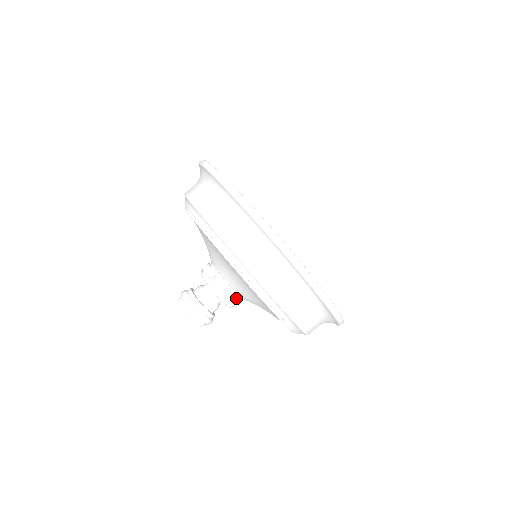
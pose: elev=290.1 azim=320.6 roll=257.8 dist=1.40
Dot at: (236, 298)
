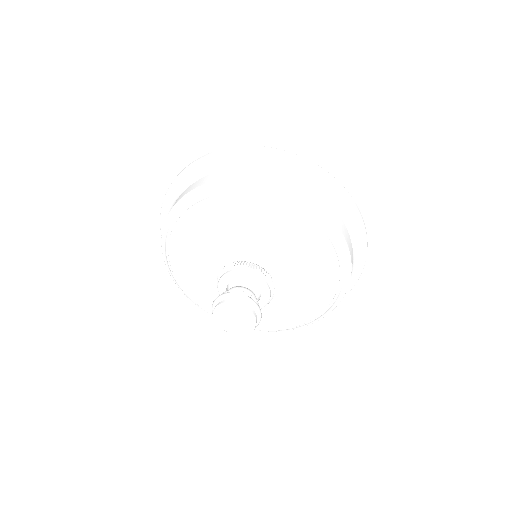
Dot at: (272, 280)
